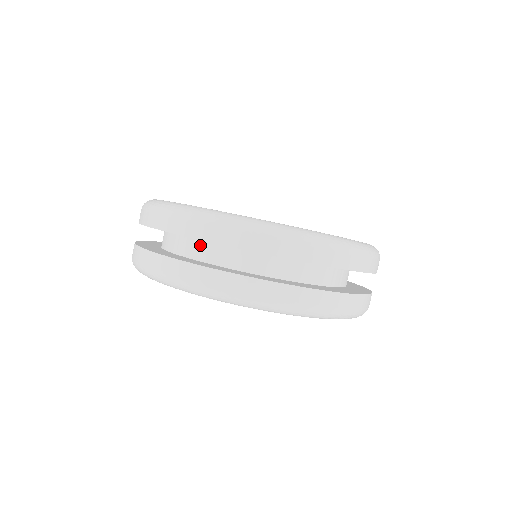
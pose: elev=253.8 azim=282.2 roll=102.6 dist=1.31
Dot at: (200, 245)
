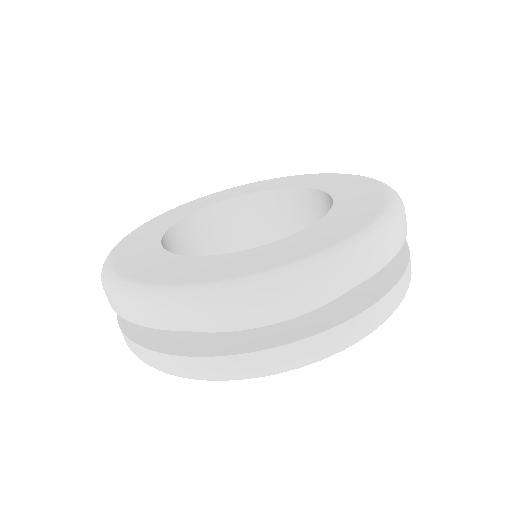
Dot at: occluded
